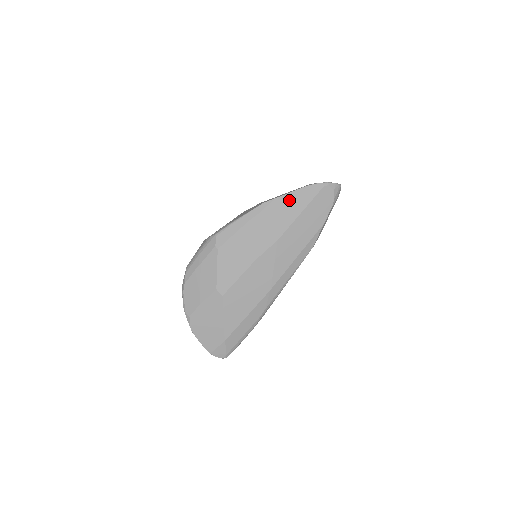
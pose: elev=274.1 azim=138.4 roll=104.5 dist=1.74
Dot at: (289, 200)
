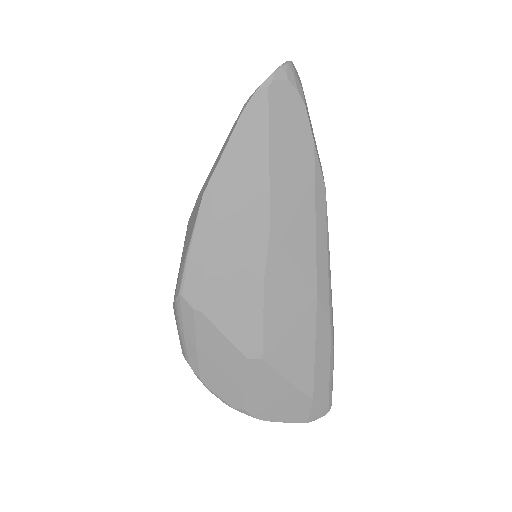
Dot at: (235, 157)
